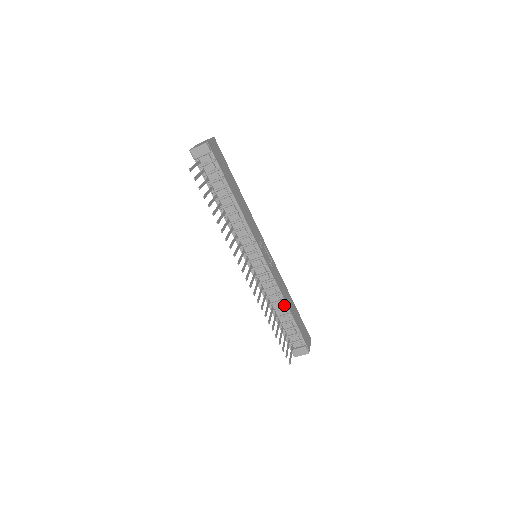
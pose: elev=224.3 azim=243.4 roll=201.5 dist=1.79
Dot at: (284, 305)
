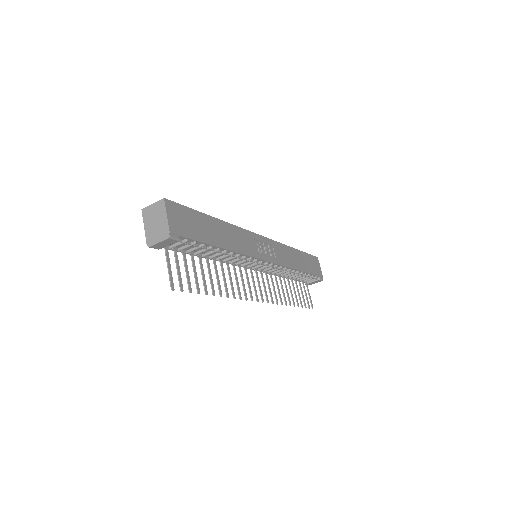
Dot at: (295, 271)
